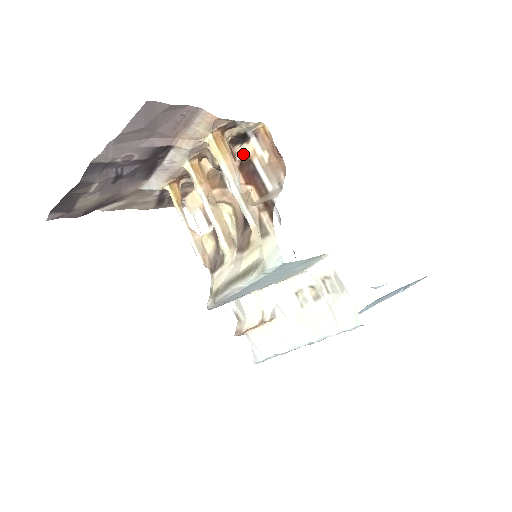
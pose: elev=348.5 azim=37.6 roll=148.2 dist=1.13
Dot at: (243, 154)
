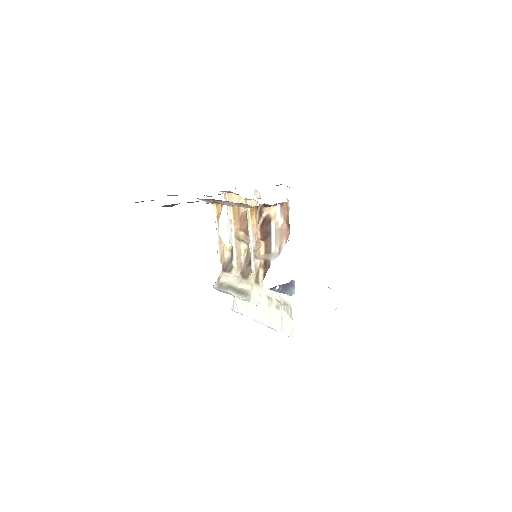
Dot at: (268, 212)
